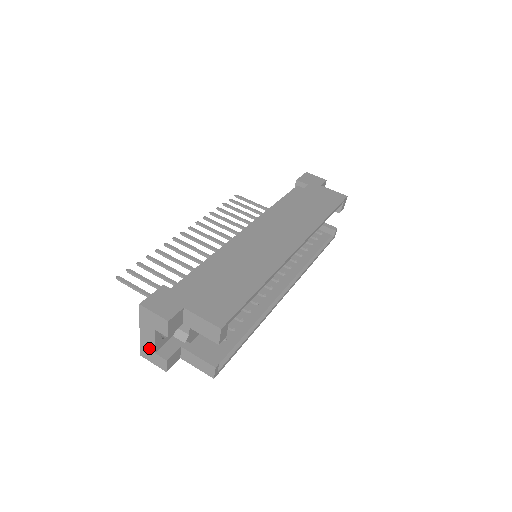
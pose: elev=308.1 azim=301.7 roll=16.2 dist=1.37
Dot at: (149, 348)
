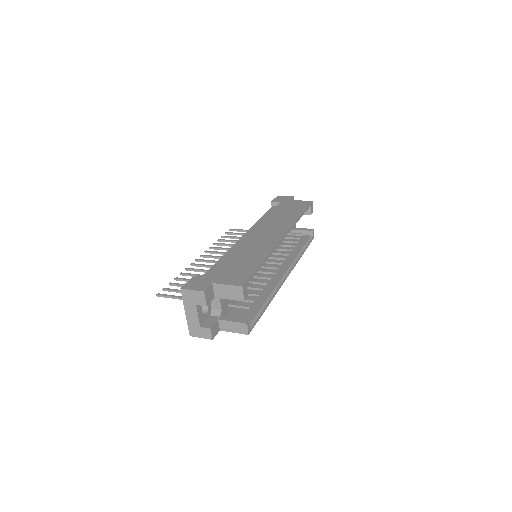
Dot at: (195, 325)
